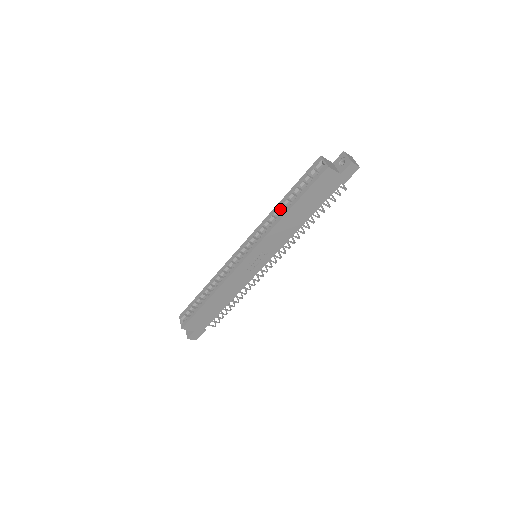
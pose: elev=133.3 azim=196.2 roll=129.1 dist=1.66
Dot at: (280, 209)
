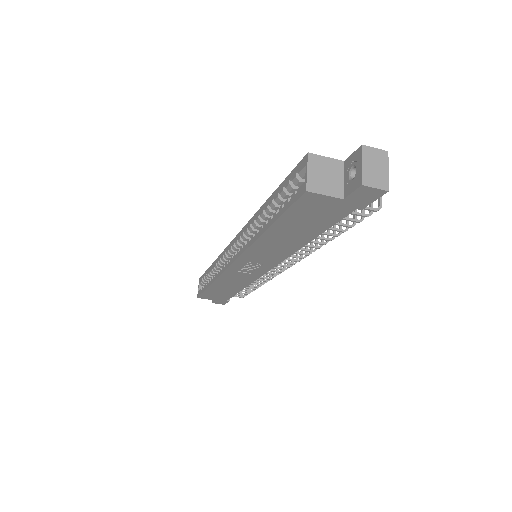
Dot at: (262, 218)
